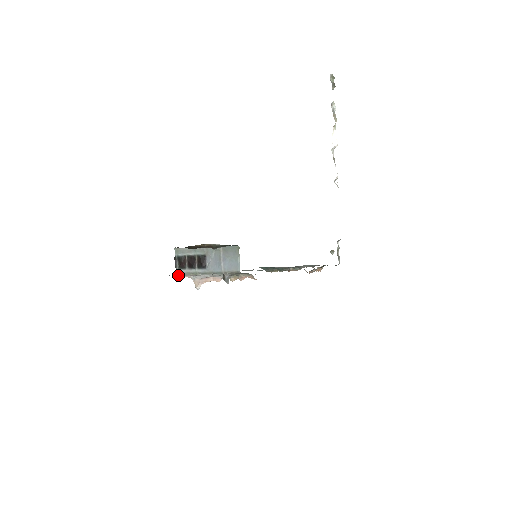
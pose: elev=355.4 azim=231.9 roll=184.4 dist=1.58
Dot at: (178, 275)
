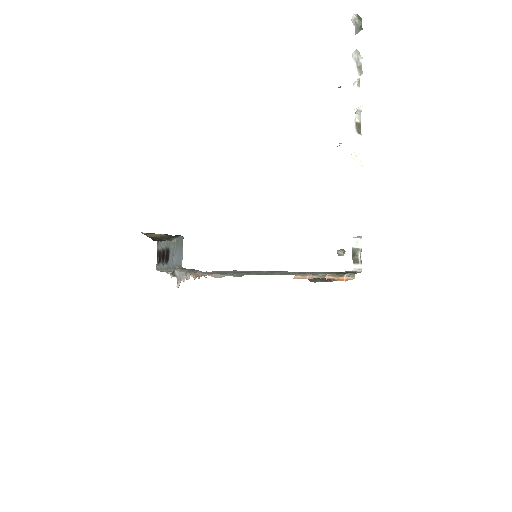
Dot at: (167, 272)
